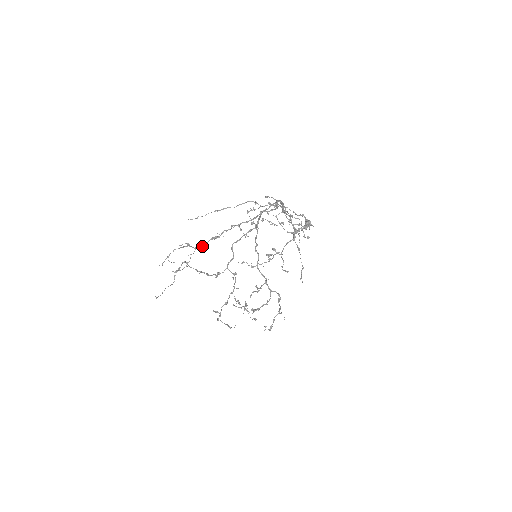
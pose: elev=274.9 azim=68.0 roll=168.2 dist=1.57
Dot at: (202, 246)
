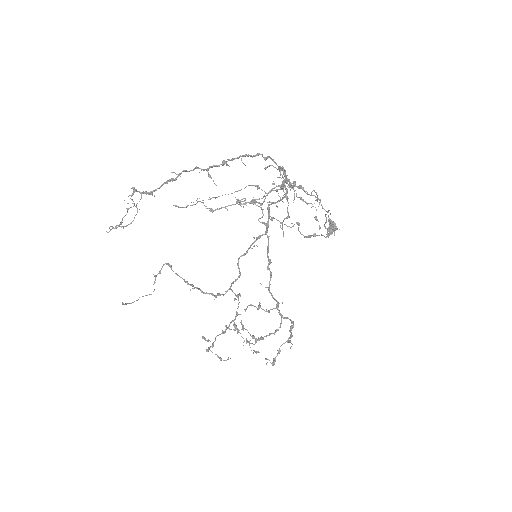
Dot at: (152, 191)
